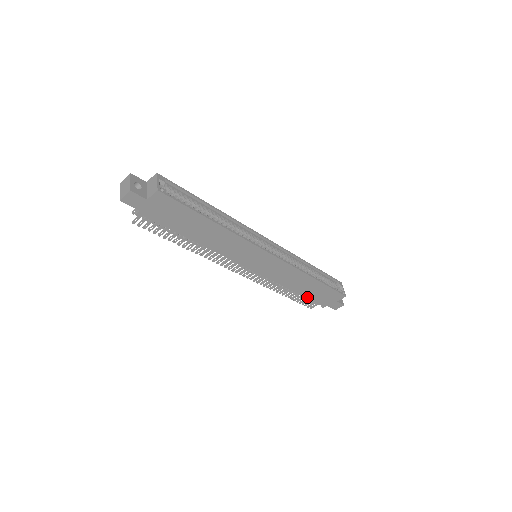
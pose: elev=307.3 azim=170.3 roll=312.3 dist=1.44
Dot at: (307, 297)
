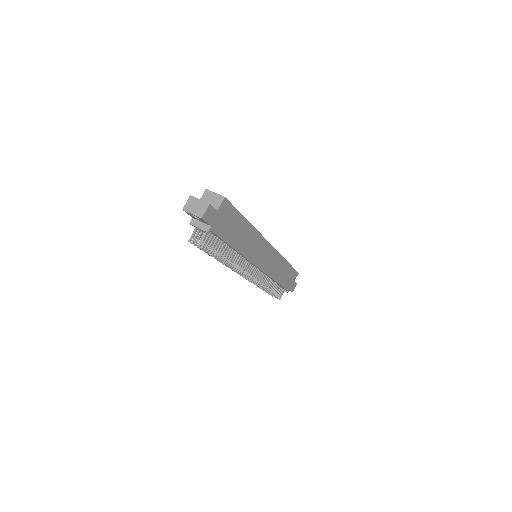
Dot at: (282, 285)
